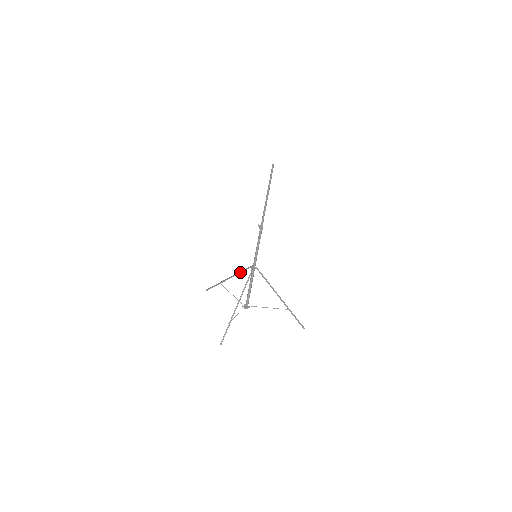
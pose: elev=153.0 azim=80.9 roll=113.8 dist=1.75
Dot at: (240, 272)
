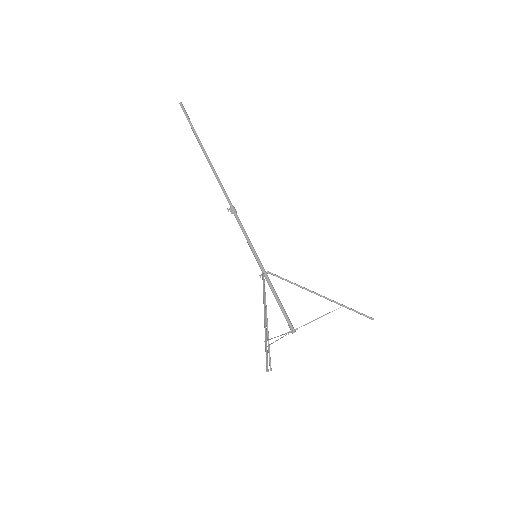
Dot at: (264, 299)
